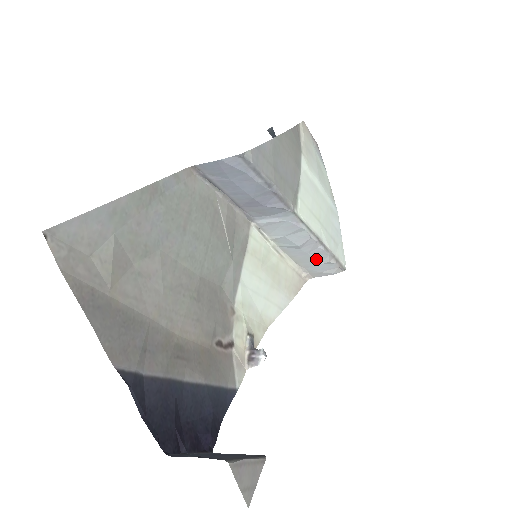
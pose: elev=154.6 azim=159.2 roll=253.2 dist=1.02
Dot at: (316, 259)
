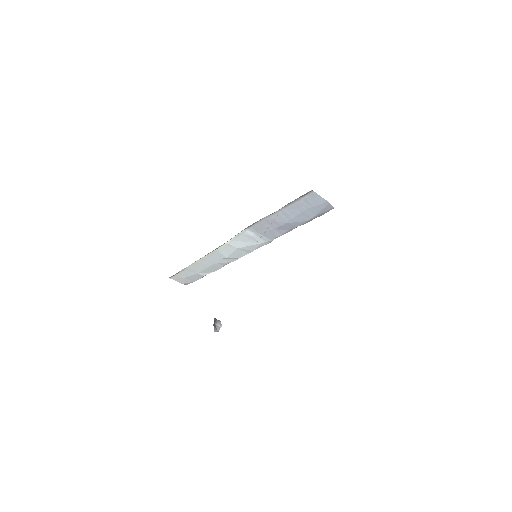
Dot at: (205, 269)
